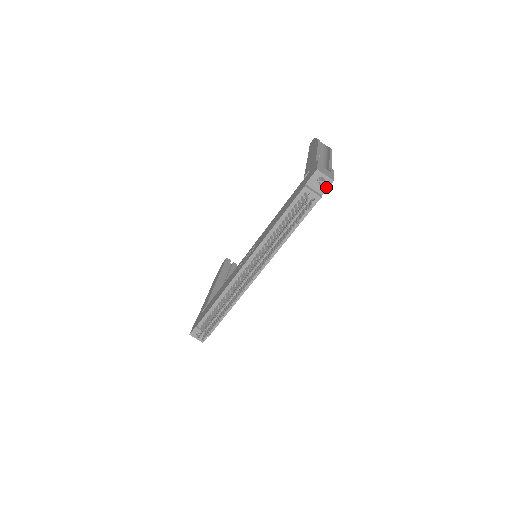
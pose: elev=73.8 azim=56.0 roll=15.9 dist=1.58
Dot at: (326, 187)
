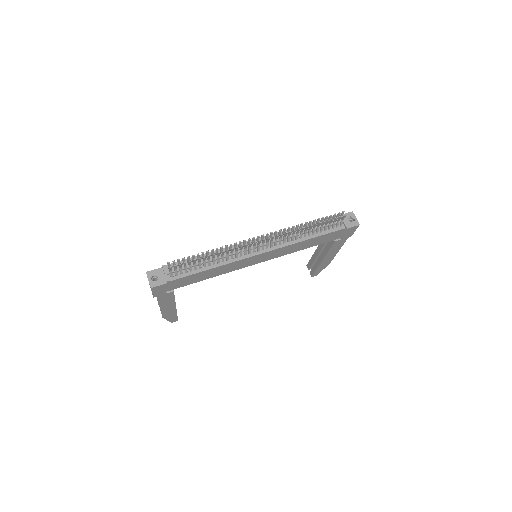
Dot at: (352, 225)
